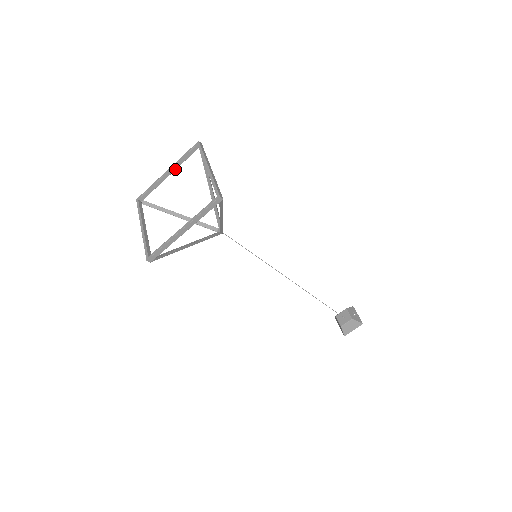
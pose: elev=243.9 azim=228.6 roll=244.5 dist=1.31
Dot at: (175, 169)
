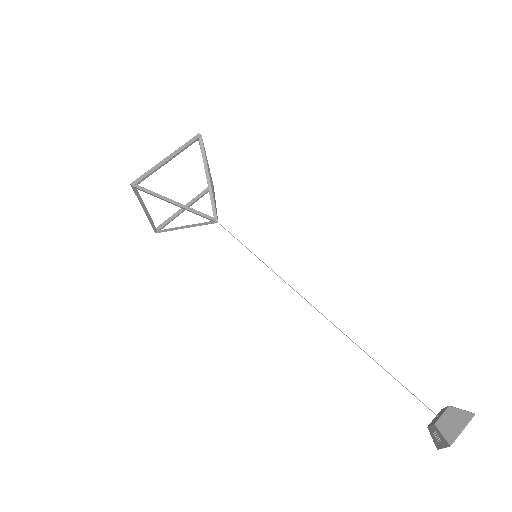
Dot at: (190, 204)
